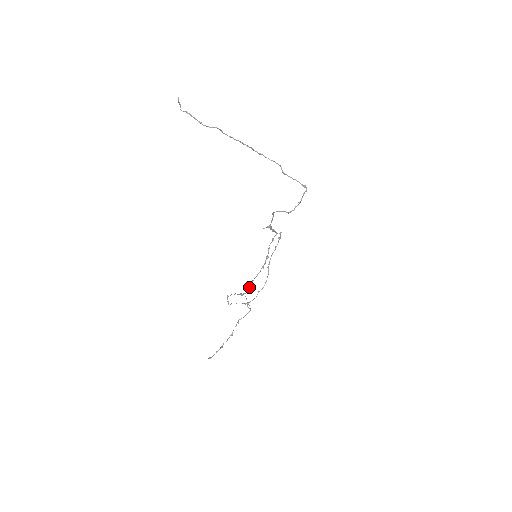
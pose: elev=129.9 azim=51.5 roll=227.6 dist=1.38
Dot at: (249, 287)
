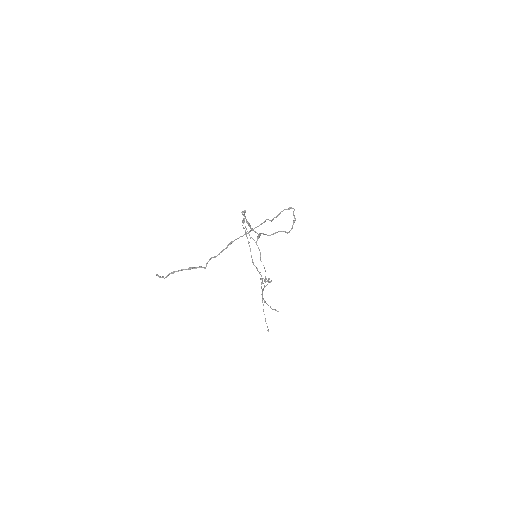
Dot at: (256, 268)
